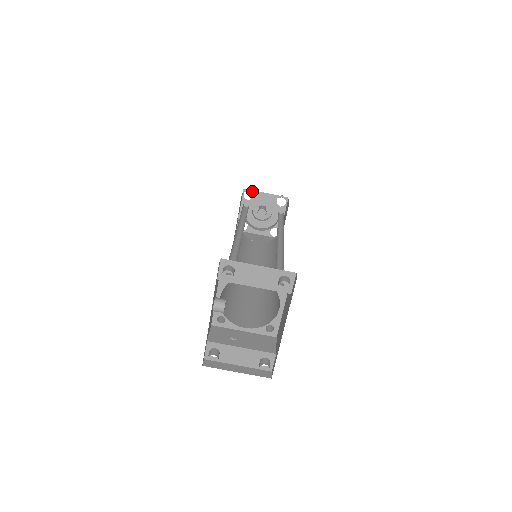
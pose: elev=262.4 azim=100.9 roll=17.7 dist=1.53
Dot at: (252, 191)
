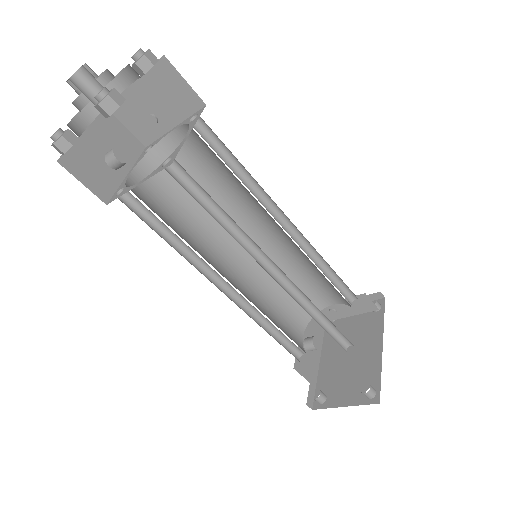
Dot at: occluded
